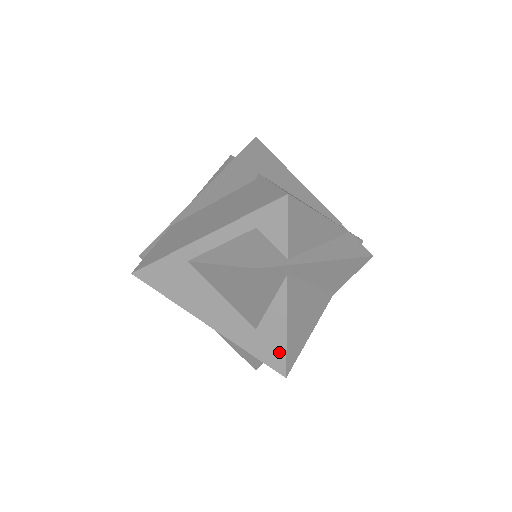
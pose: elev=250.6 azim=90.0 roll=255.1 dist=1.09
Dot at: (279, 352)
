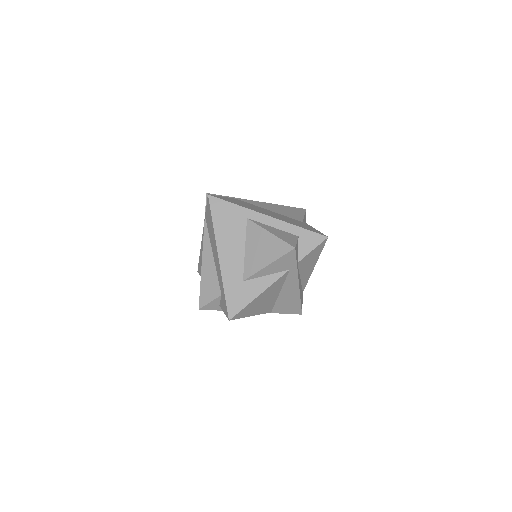
Dot at: (242, 303)
